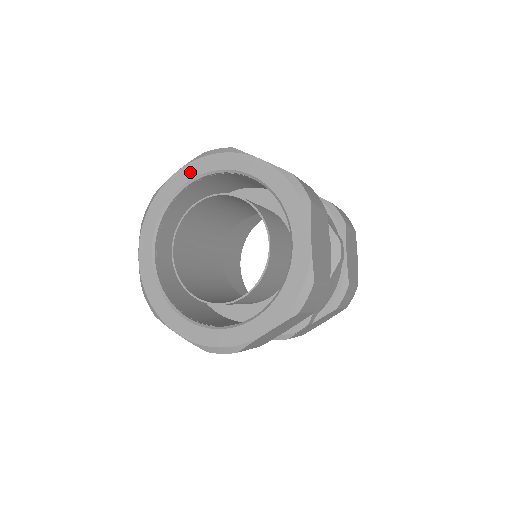
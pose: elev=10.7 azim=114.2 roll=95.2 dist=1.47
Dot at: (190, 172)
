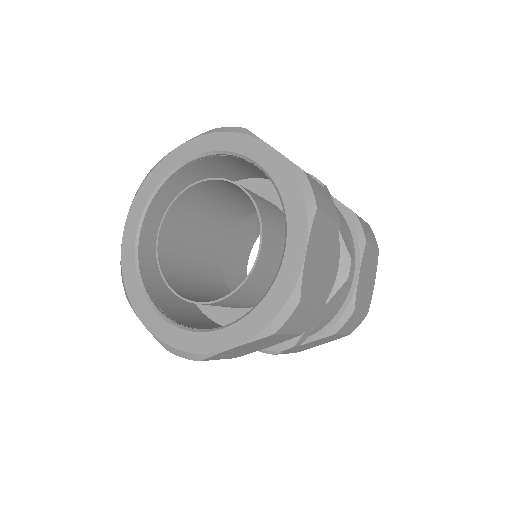
Dot at: (194, 148)
